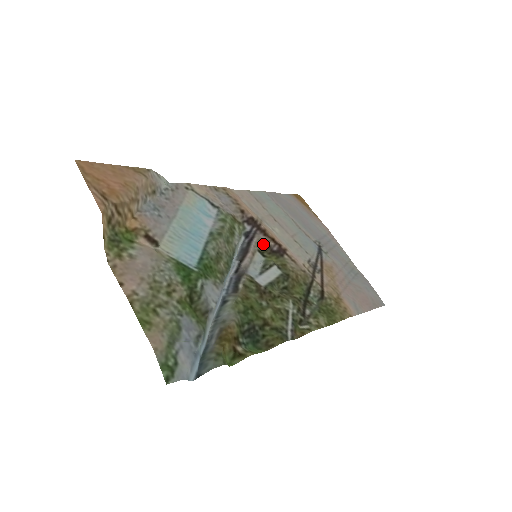
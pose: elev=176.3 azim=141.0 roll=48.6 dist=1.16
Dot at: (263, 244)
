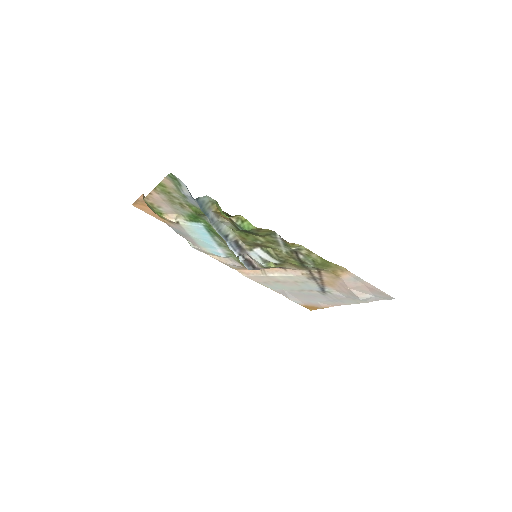
Dot at: occluded
